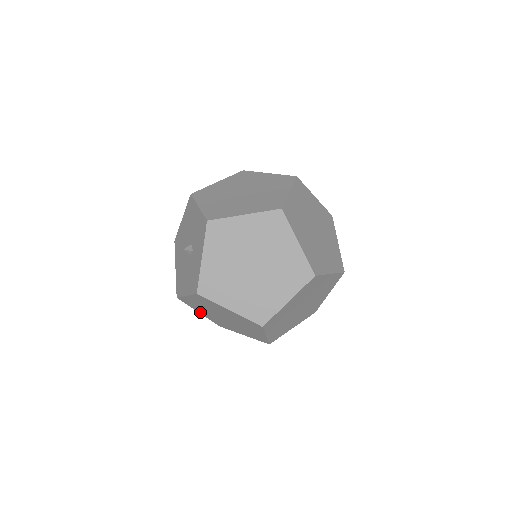
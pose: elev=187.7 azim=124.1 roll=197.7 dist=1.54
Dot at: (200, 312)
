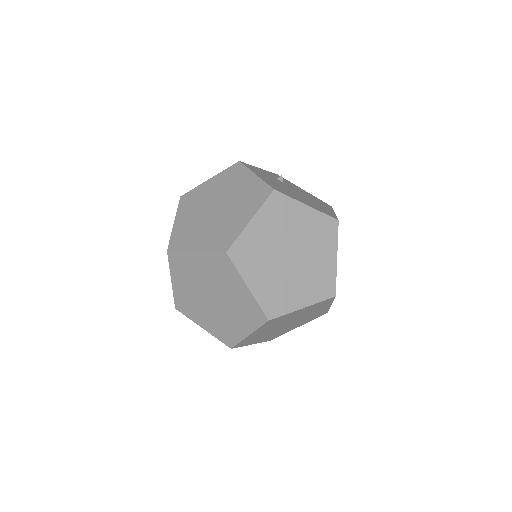
Dot at: occluded
